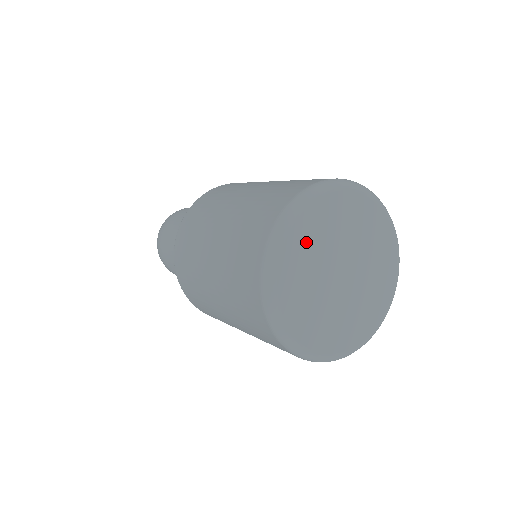
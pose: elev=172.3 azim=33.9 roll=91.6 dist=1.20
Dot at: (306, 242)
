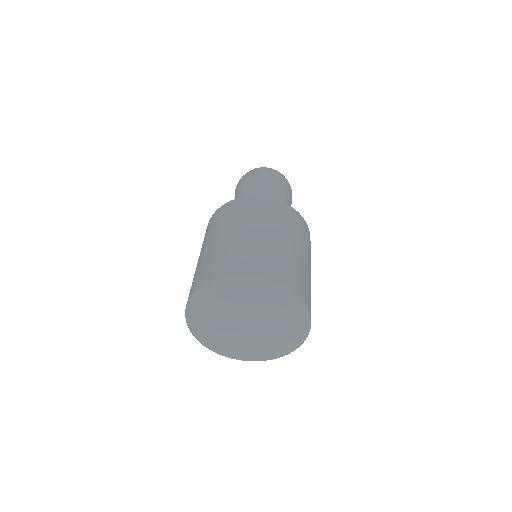
Dot at: (210, 312)
